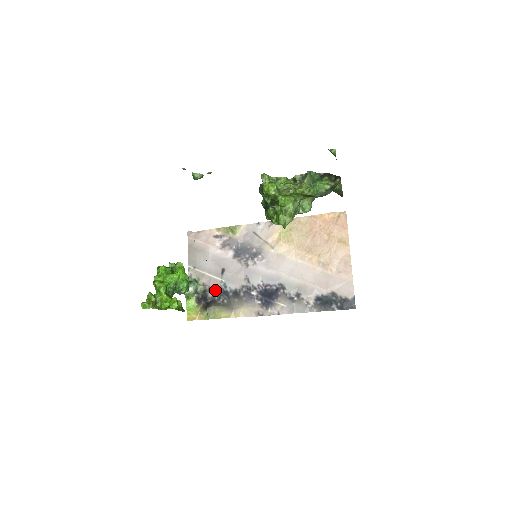
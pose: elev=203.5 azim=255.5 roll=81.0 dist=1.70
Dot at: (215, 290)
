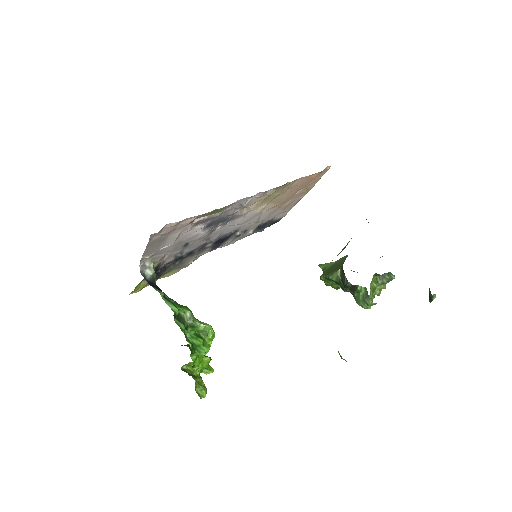
Dot at: (170, 261)
